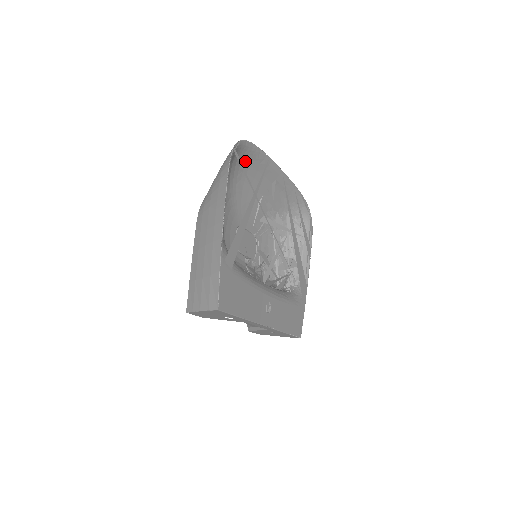
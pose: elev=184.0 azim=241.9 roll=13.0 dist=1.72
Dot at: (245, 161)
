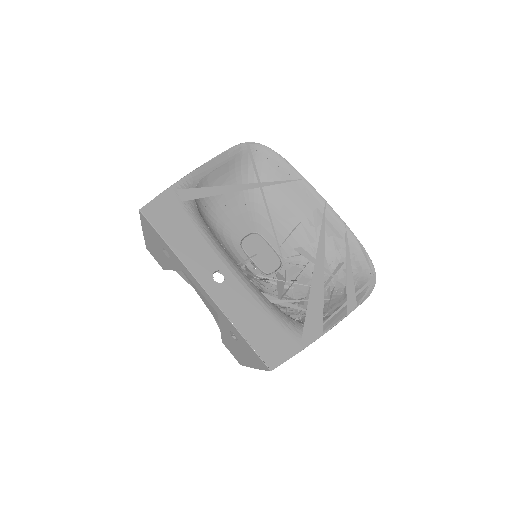
Dot at: (274, 172)
